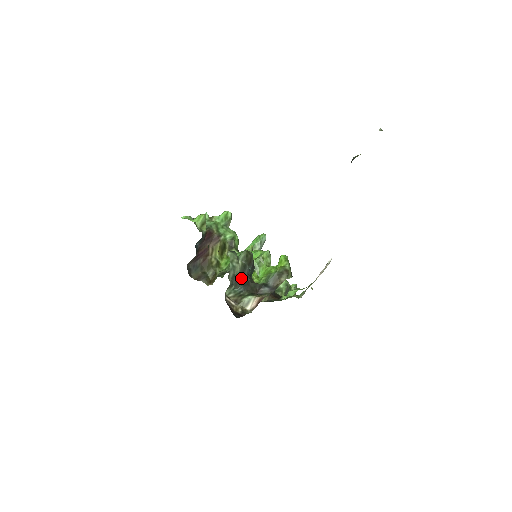
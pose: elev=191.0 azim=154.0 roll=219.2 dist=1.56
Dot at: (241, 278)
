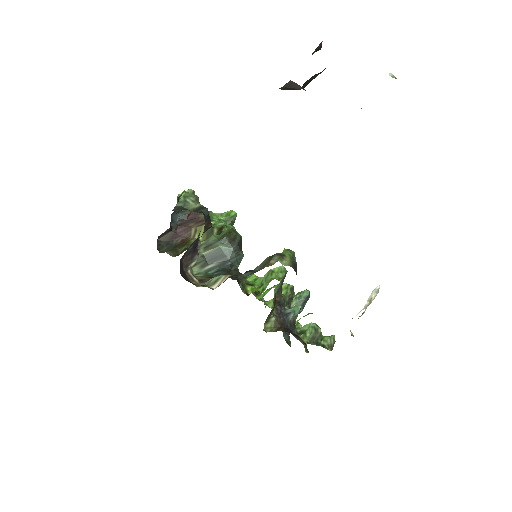
Dot at: (189, 210)
